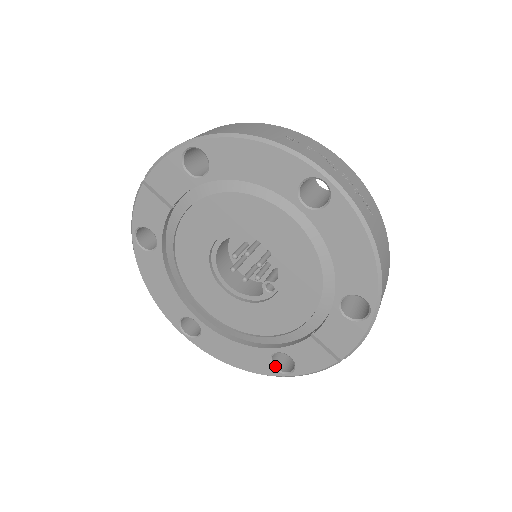
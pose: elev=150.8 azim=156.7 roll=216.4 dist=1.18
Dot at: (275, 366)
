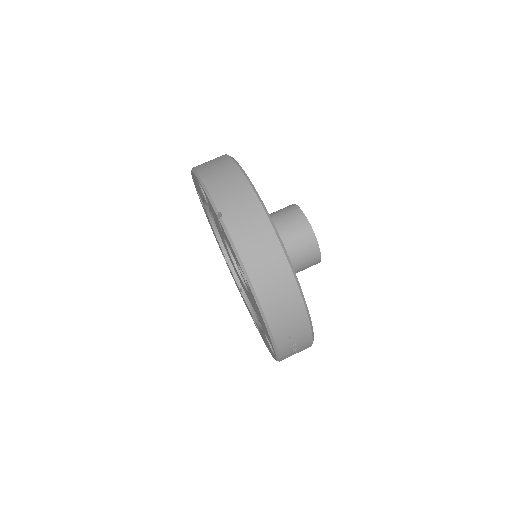
Dot at: occluded
